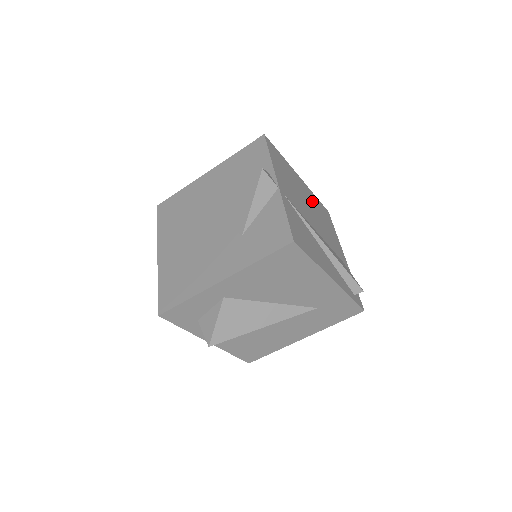
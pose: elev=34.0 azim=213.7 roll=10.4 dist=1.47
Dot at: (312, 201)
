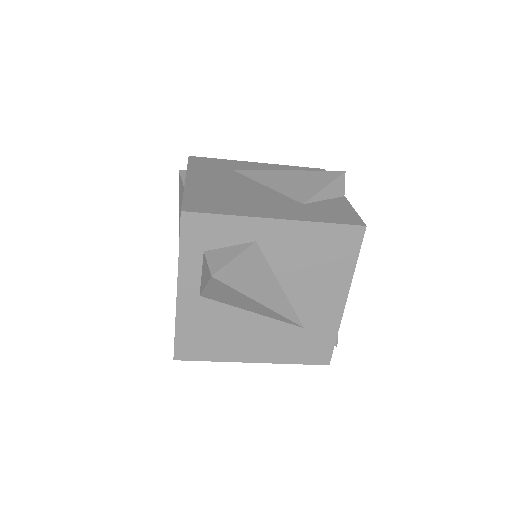
Dot at: occluded
